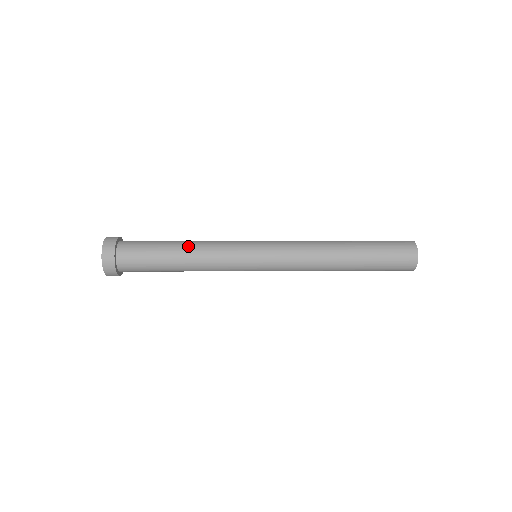
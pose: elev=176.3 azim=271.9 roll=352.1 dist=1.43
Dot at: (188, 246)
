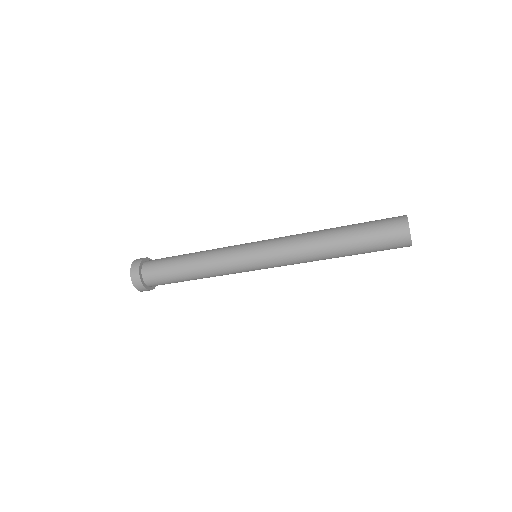
Dot at: (197, 253)
